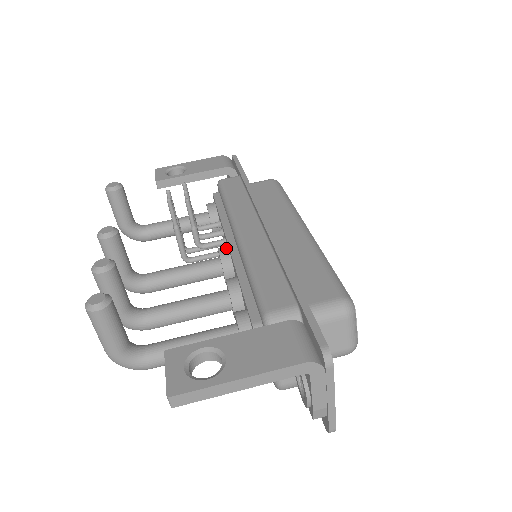
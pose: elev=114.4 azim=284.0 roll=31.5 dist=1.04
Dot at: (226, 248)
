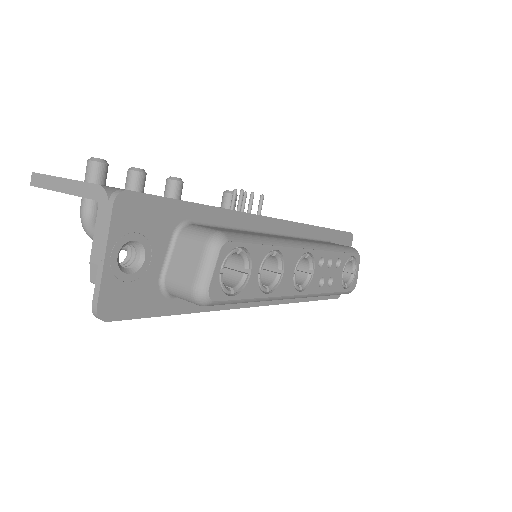
Dot at: occluded
